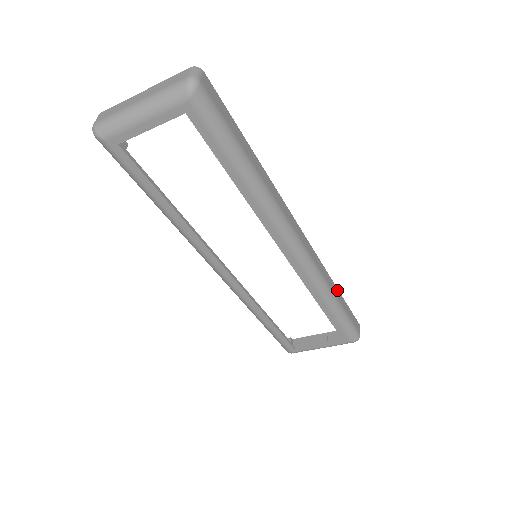
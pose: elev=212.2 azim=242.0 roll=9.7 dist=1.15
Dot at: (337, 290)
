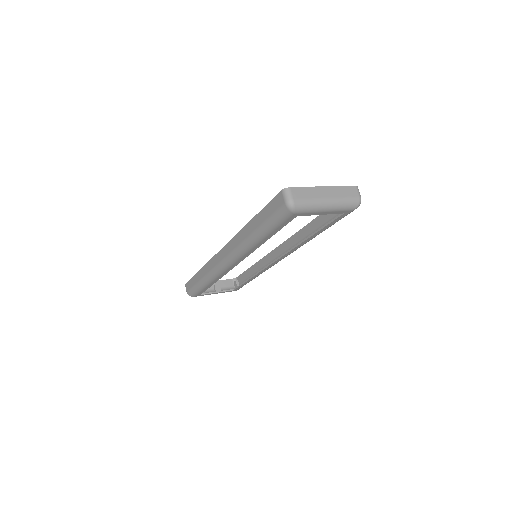
Dot at: (256, 265)
